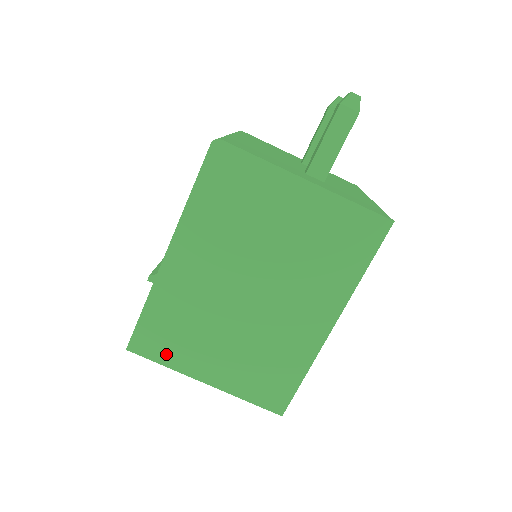
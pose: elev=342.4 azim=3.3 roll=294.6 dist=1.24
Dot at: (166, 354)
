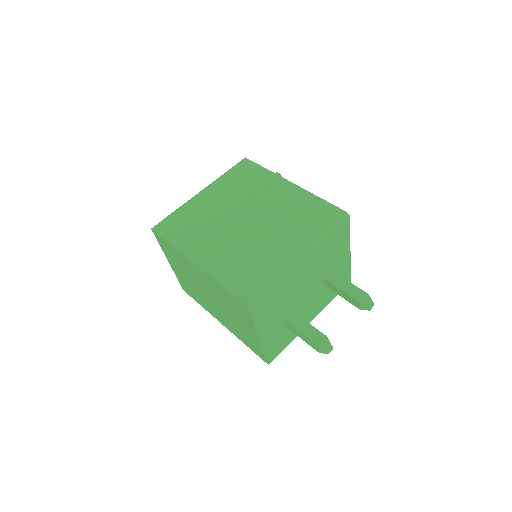
Dot at: (164, 248)
